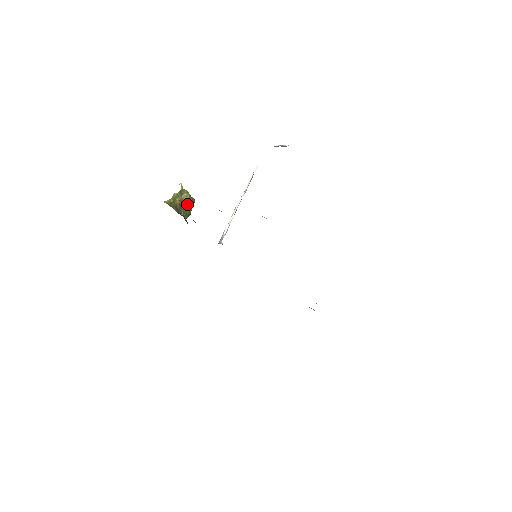
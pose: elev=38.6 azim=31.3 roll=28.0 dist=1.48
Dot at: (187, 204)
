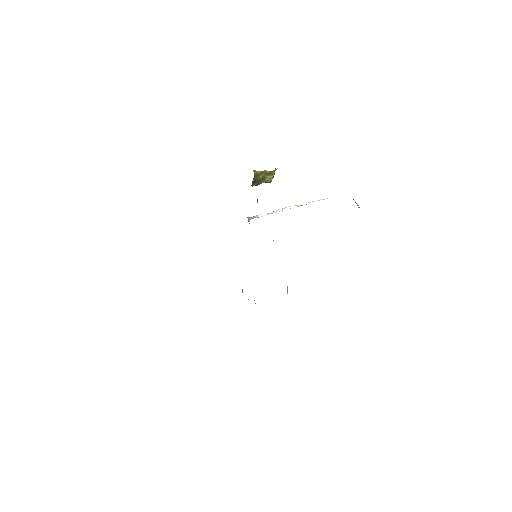
Dot at: (264, 182)
